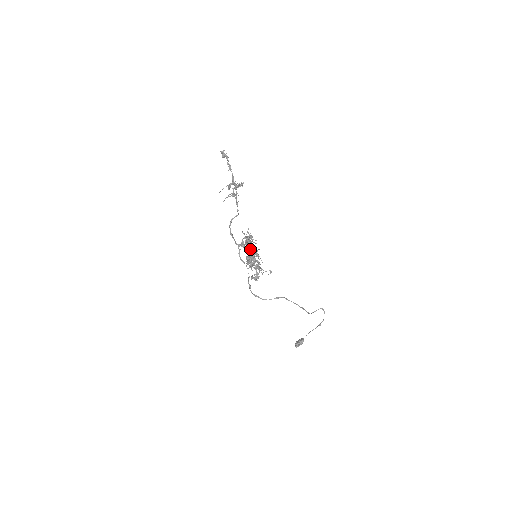
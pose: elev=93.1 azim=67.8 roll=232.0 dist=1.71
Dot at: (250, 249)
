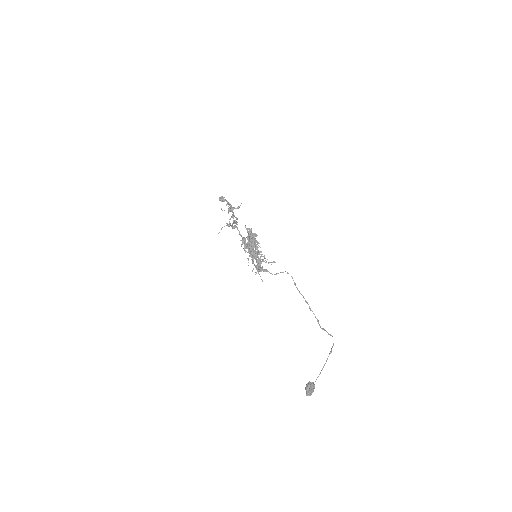
Dot at: (254, 235)
